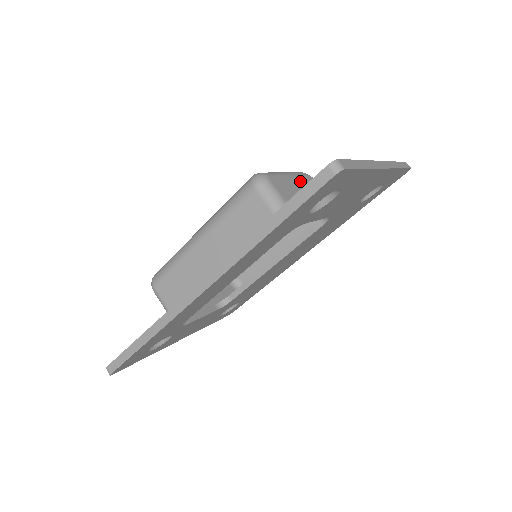
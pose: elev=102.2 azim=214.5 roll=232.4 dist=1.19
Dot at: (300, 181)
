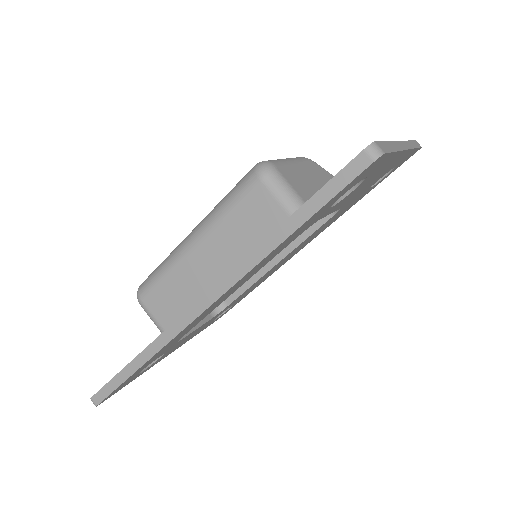
Dot at: (306, 168)
